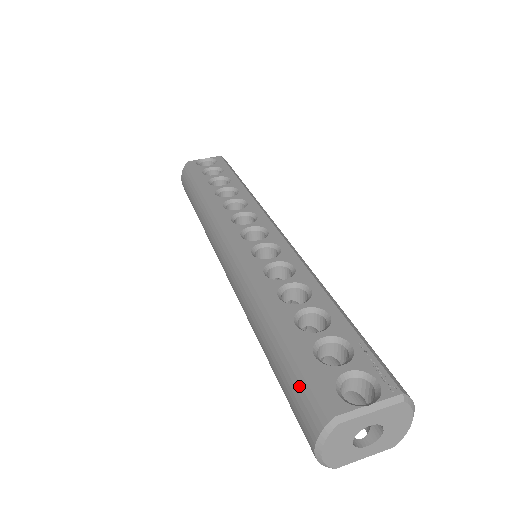
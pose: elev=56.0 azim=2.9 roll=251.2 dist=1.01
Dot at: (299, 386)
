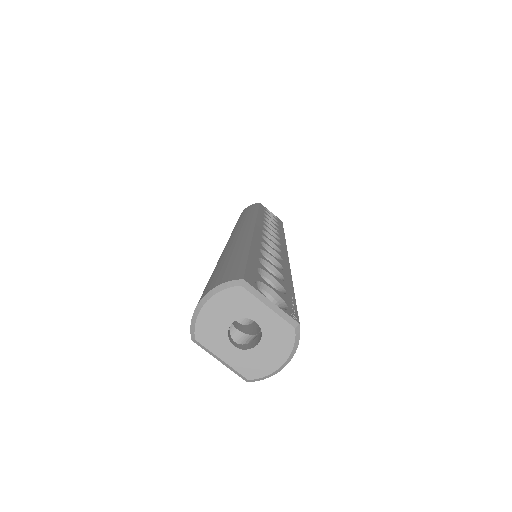
Dot at: (230, 268)
